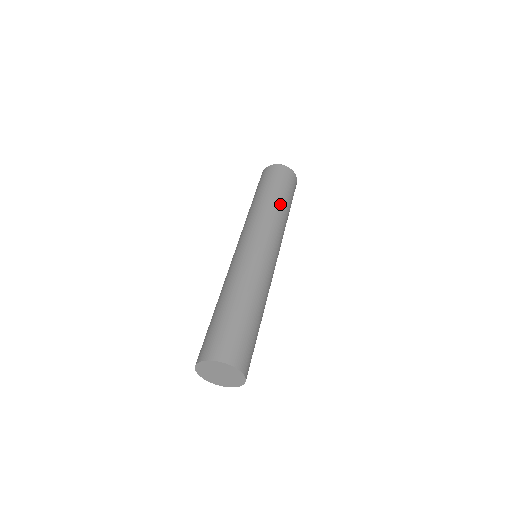
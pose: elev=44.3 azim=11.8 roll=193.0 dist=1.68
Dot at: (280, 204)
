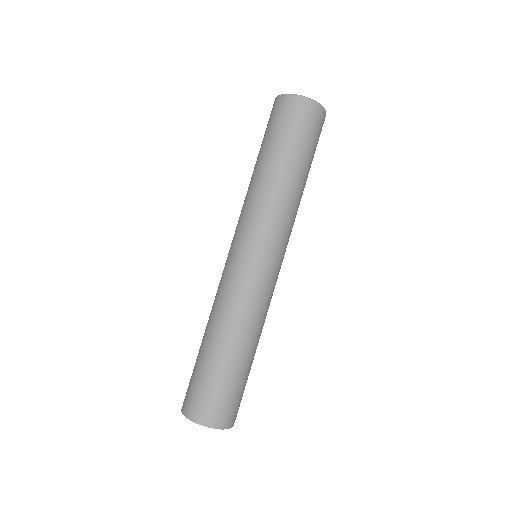
Dot at: (285, 177)
